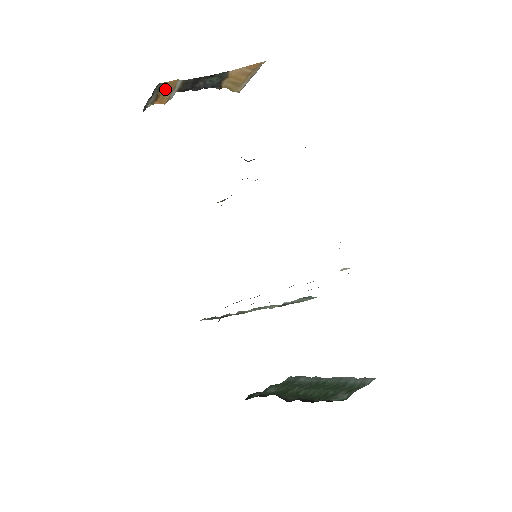
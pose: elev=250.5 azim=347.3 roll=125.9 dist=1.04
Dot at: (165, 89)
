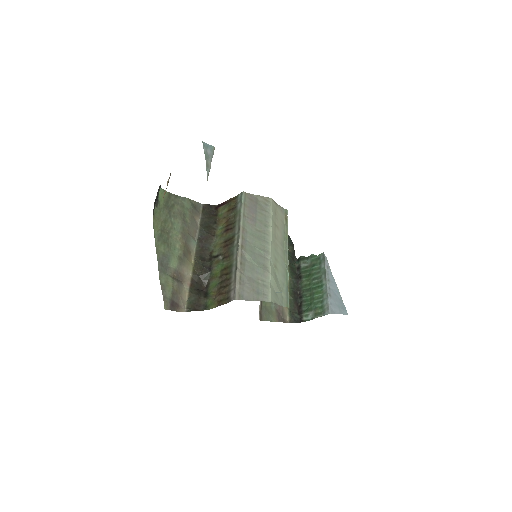
Dot at: occluded
